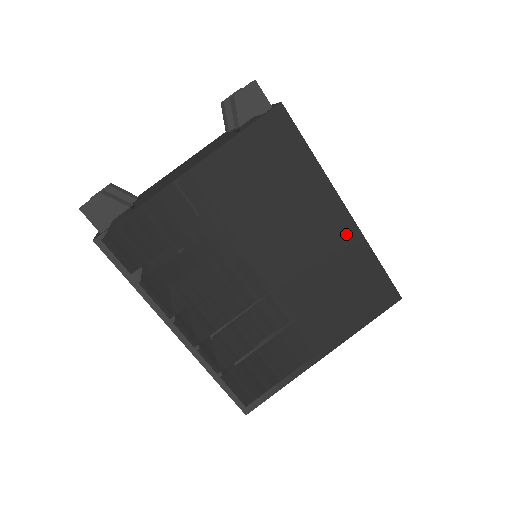
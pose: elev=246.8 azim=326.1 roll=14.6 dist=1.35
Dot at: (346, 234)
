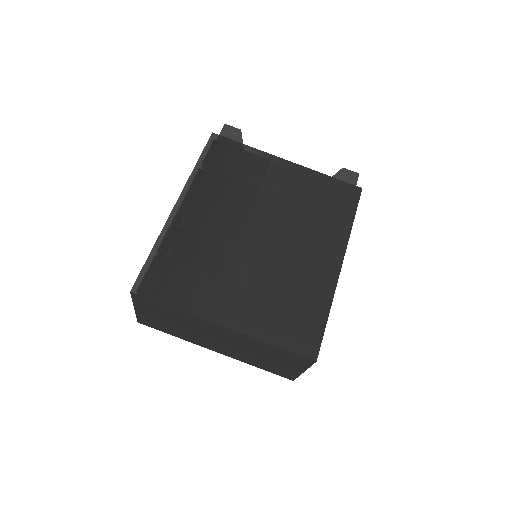
Dot at: (326, 276)
